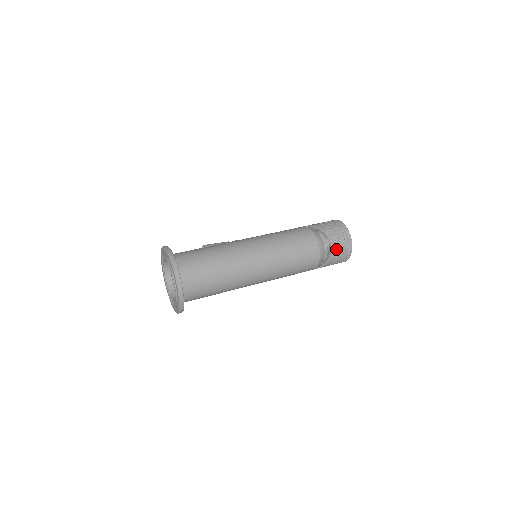
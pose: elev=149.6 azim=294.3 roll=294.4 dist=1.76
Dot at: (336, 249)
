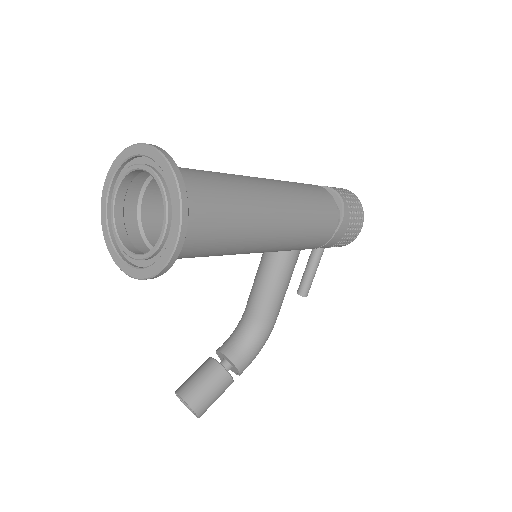
Dot at: (338, 191)
